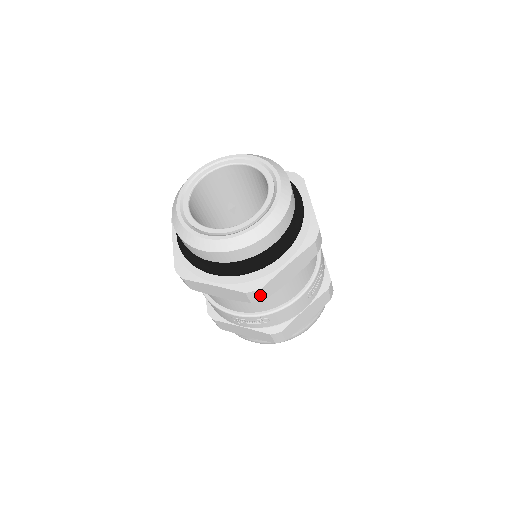
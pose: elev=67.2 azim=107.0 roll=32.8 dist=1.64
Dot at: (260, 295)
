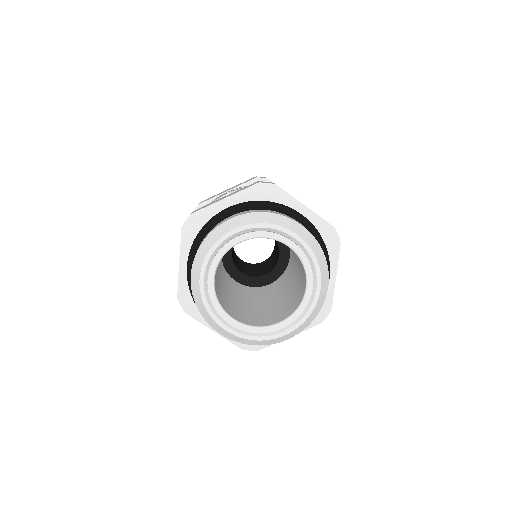
Dot at: occluded
